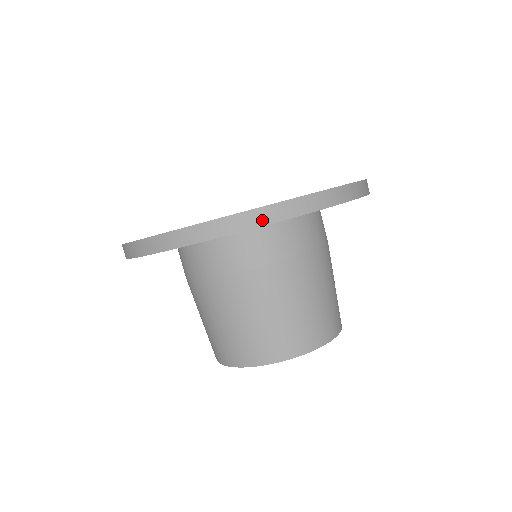
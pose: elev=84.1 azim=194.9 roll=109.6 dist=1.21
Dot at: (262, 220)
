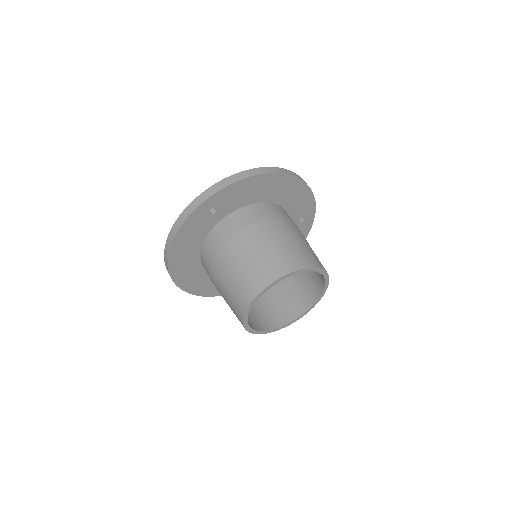
Dot at: (301, 179)
